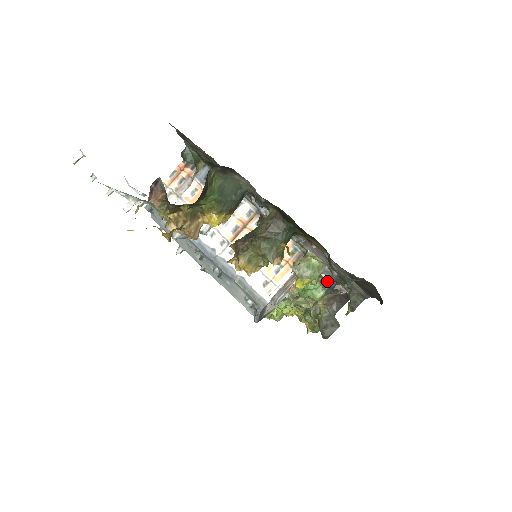
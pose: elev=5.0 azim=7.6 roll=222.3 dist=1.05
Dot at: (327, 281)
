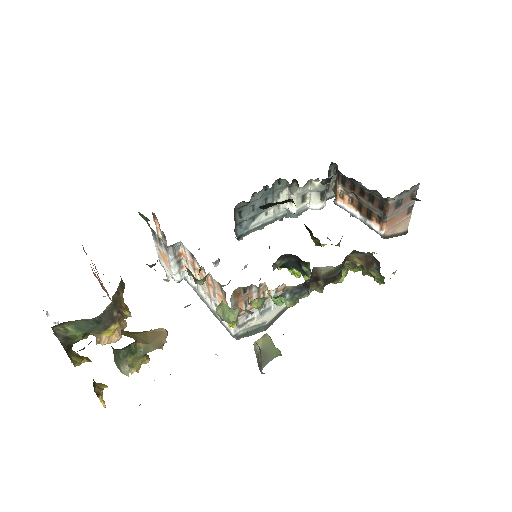
Dot at: occluded
